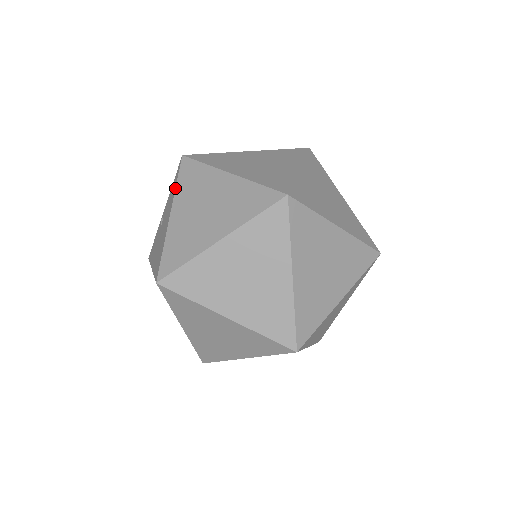
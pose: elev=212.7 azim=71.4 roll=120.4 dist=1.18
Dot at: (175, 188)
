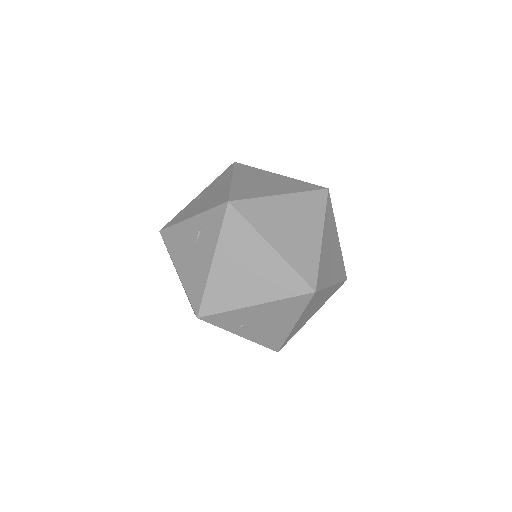
Dot at: (233, 171)
